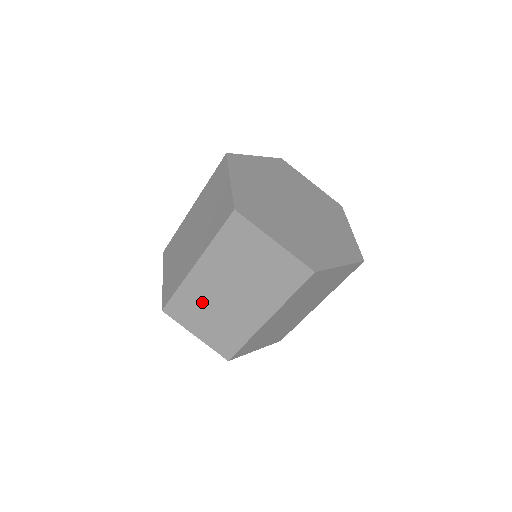
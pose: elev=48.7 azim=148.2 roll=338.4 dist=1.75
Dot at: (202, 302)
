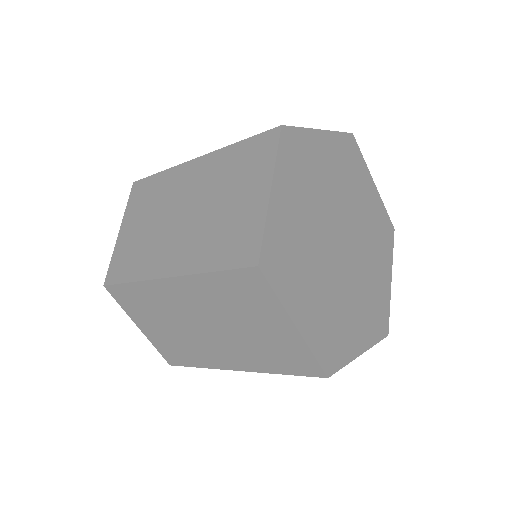
Dot at: (161, 311)
